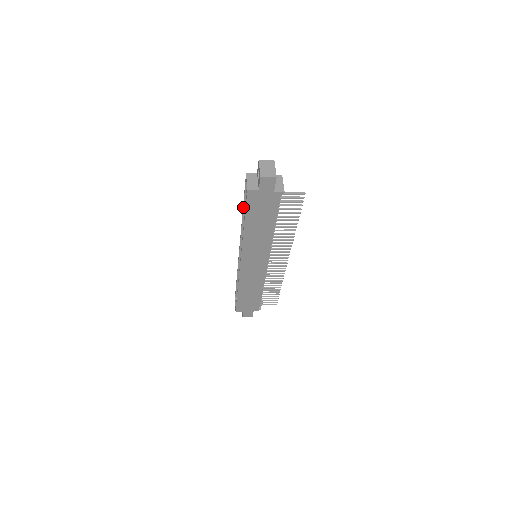
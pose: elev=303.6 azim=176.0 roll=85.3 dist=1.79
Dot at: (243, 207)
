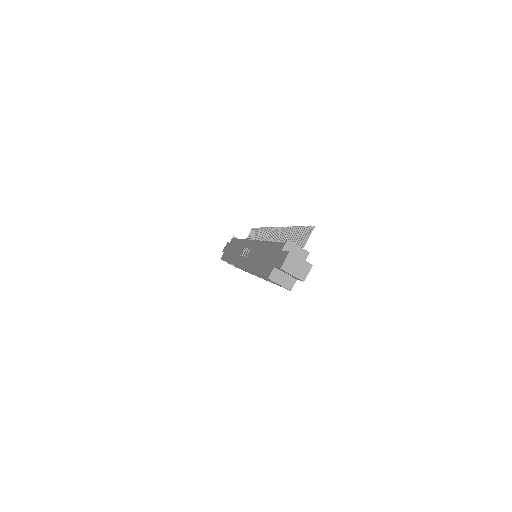
Dot at: occluded
